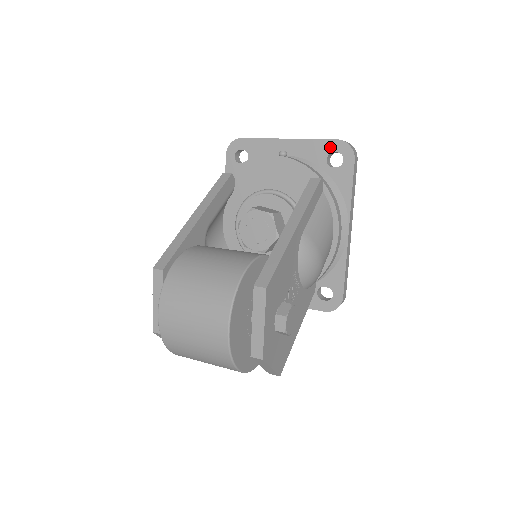
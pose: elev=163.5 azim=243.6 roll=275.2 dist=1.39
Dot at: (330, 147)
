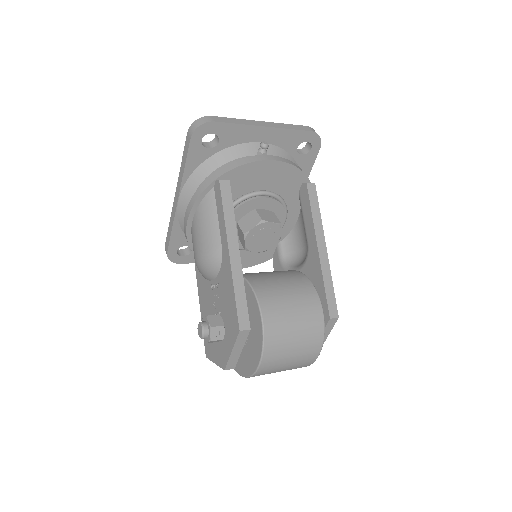
Dot at: (304, 137)
